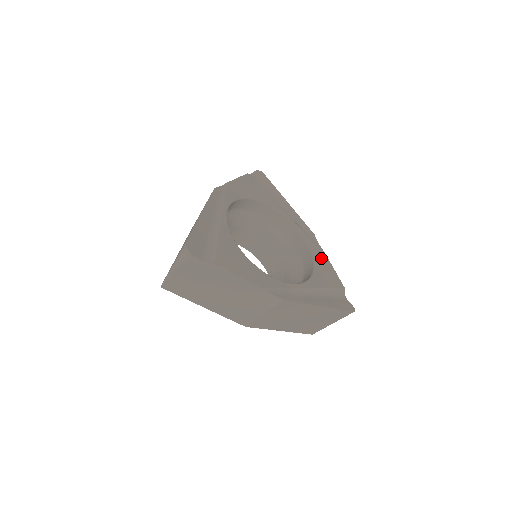
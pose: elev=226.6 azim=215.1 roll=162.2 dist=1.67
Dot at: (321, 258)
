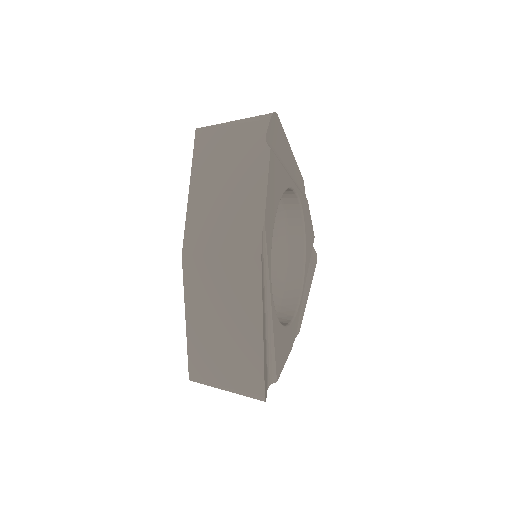
Dot at: (307, 219)
